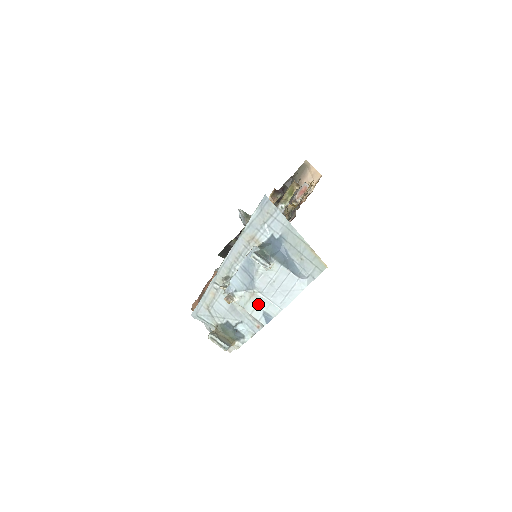
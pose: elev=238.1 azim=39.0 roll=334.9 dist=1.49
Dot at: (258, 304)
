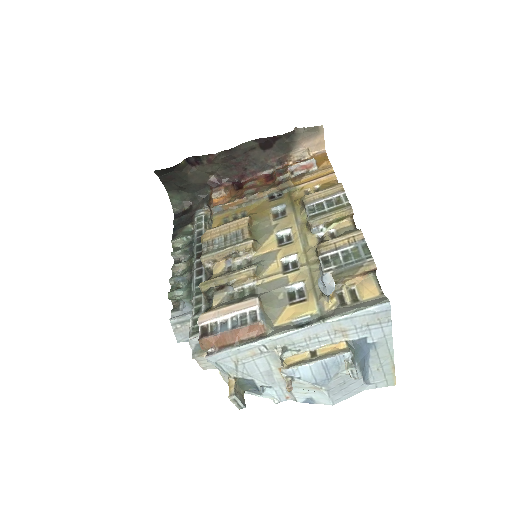
Dot at: (313, 393)
